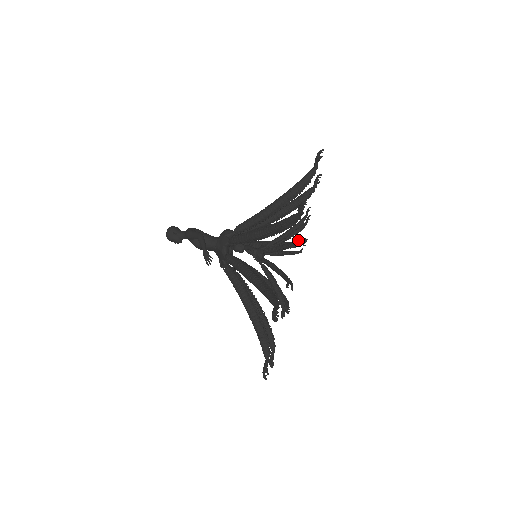
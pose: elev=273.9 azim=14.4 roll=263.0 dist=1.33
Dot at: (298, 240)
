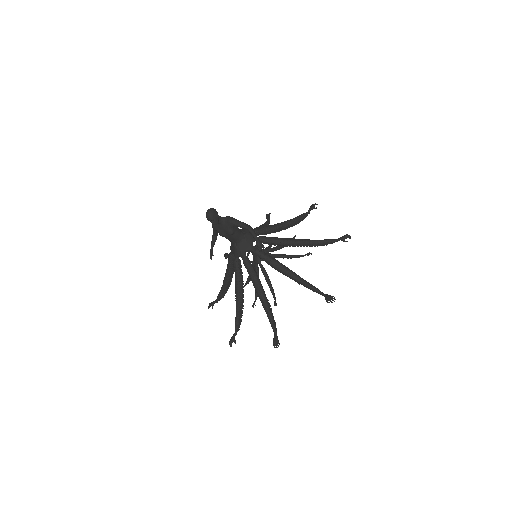
Dot at: (308, 255)
